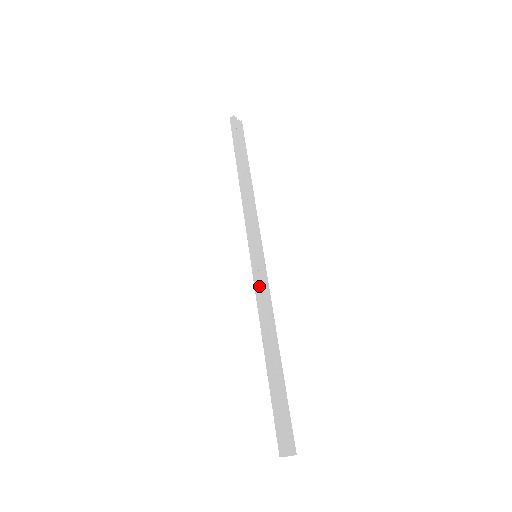
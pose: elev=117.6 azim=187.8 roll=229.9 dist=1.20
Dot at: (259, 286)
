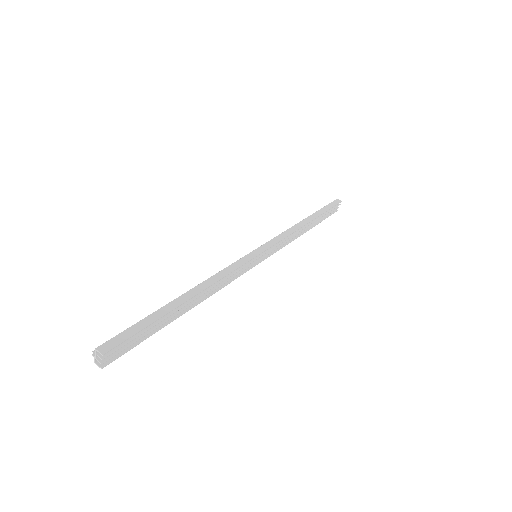
Dot at: (238, 266)
